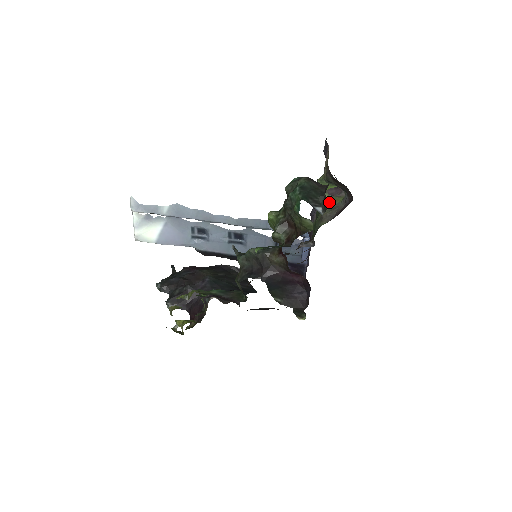
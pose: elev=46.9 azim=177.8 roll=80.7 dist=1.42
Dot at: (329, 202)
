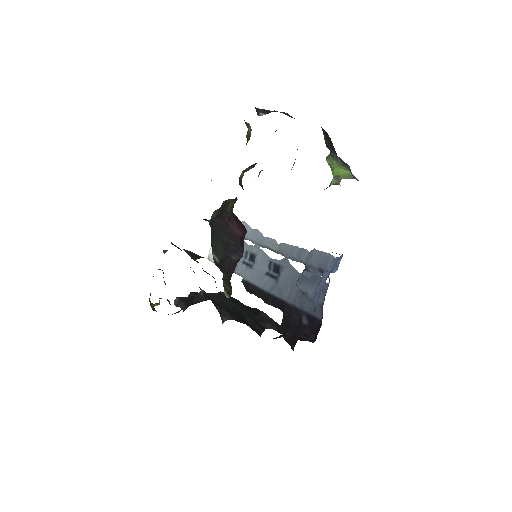
Dot at: occluded
